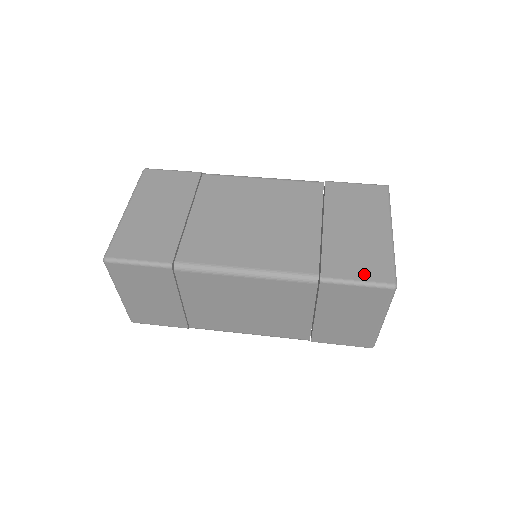
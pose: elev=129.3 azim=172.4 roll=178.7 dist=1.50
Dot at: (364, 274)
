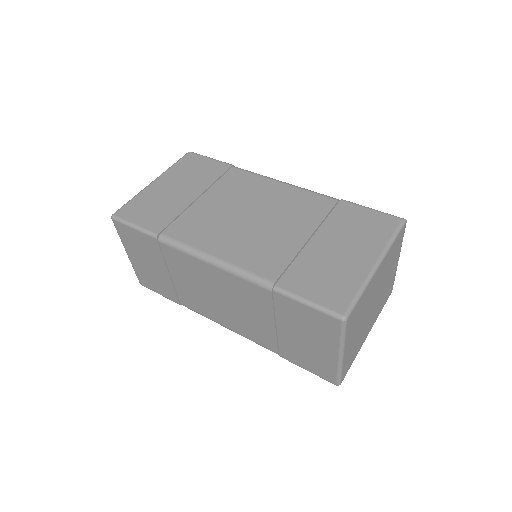
Dot at: (319, 296)
